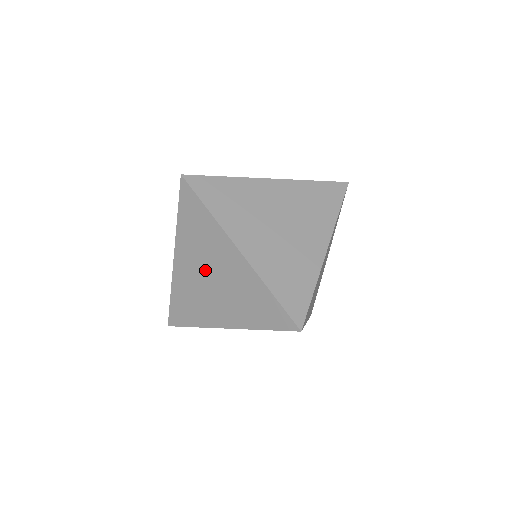
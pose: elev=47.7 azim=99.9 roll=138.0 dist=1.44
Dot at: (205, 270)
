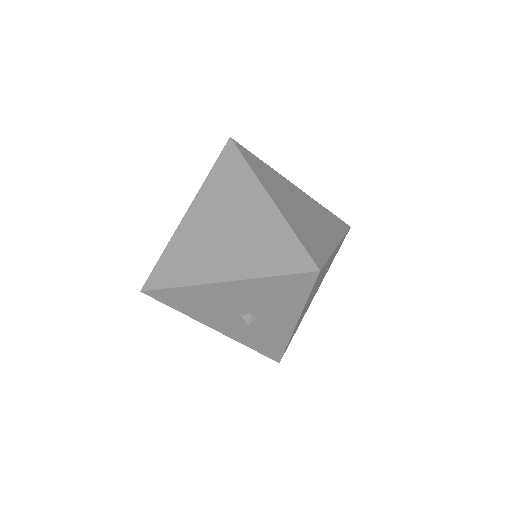
Dot at: (221, 220)
